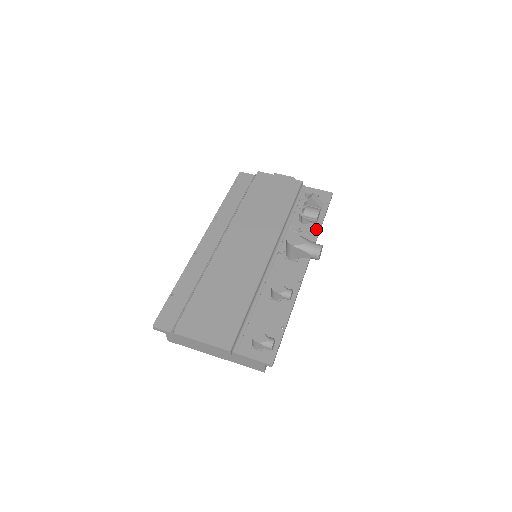
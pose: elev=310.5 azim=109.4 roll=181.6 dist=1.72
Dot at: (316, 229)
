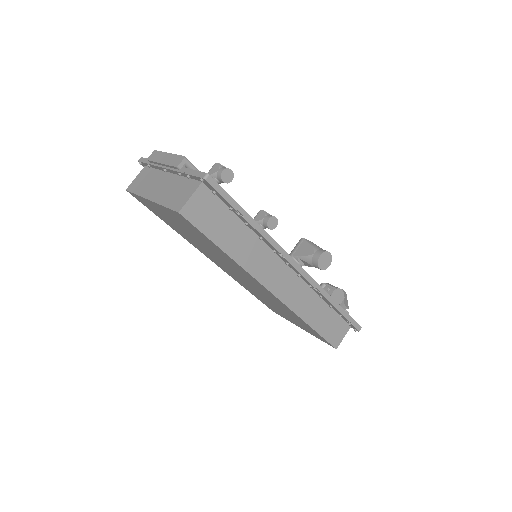
Dot at: occluded
